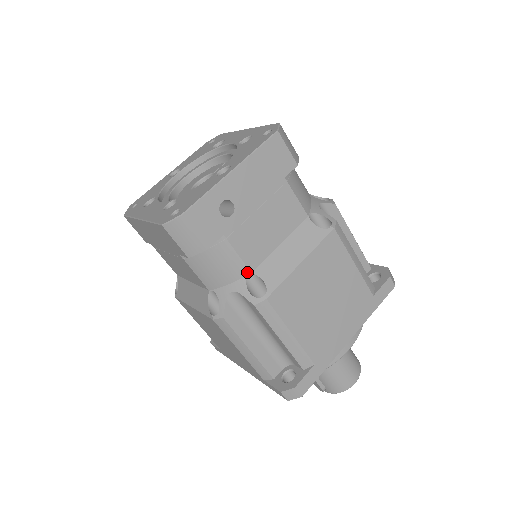
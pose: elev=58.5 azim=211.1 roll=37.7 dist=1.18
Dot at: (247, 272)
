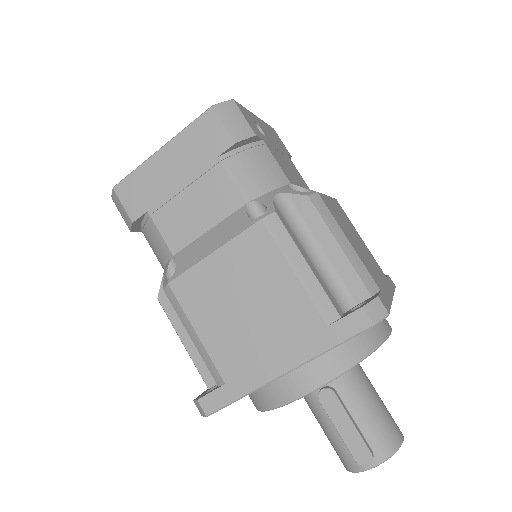
Dot at: (287, 182)
